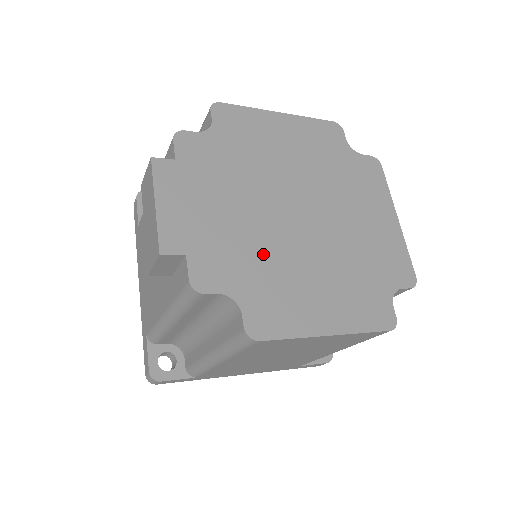
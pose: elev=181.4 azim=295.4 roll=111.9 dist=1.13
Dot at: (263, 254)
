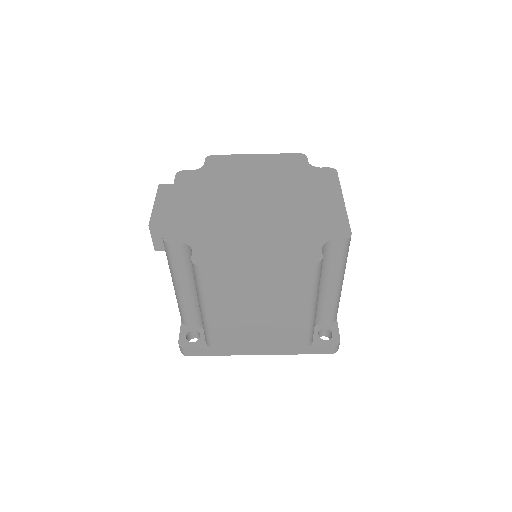
Dot at: (218, 223)
